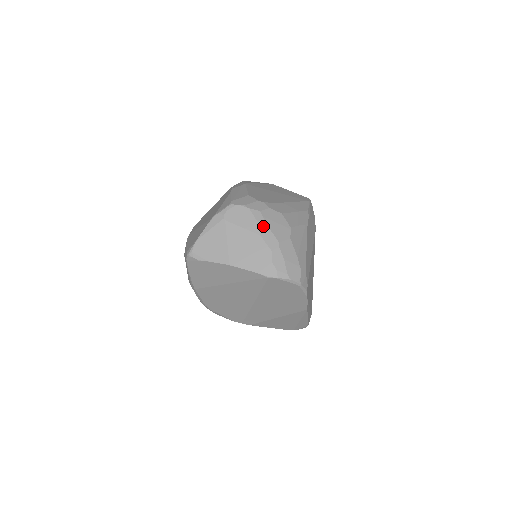
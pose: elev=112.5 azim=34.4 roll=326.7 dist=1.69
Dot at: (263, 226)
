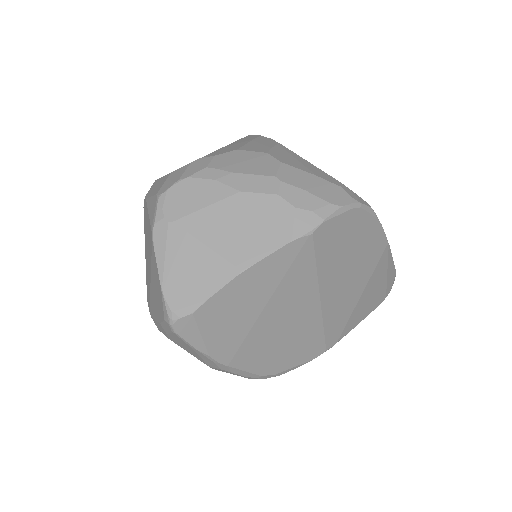
Dot at: (231, 178)
